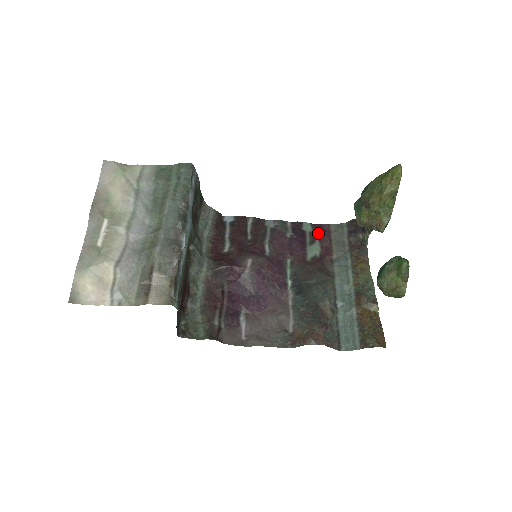
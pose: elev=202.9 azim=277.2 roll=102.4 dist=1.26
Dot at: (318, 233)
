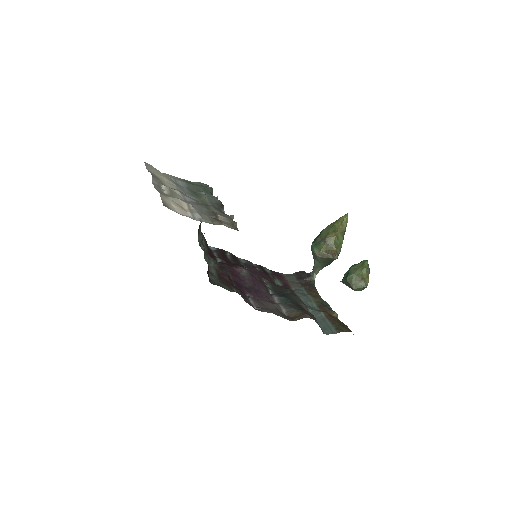
Dot at: (276, 275)
